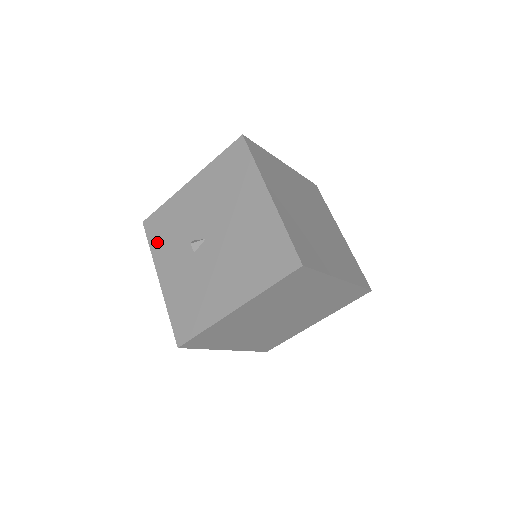
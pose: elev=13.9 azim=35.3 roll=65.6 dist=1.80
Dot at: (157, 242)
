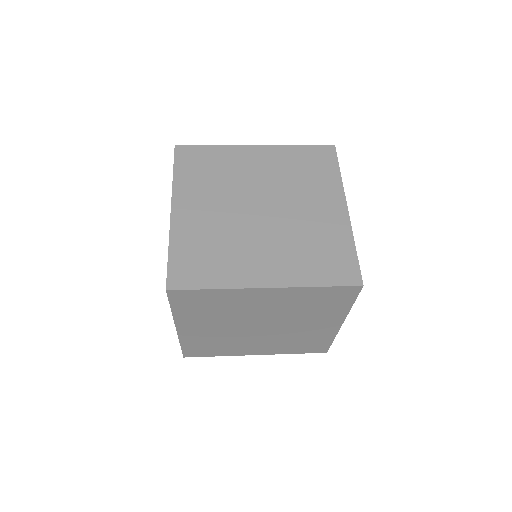
Dot at: occluded
